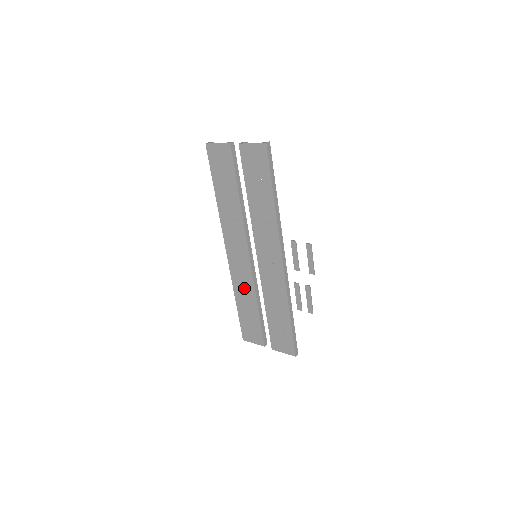
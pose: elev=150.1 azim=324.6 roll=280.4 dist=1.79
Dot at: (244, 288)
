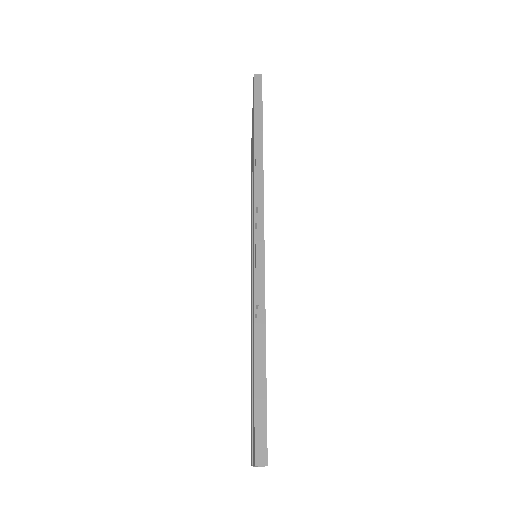
Dot at: (251, 332)
